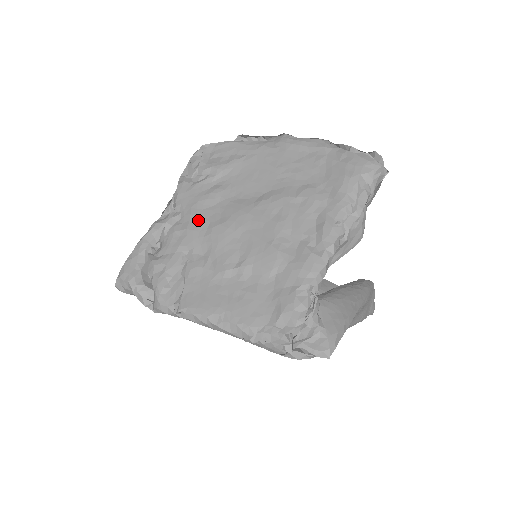
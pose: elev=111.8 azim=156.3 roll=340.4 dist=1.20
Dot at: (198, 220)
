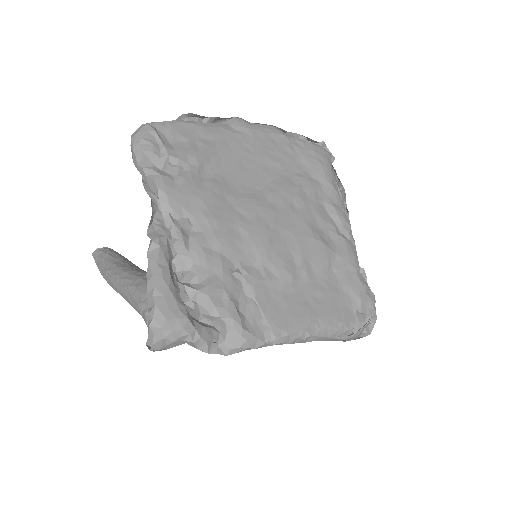
Dot at: (222, 225)
